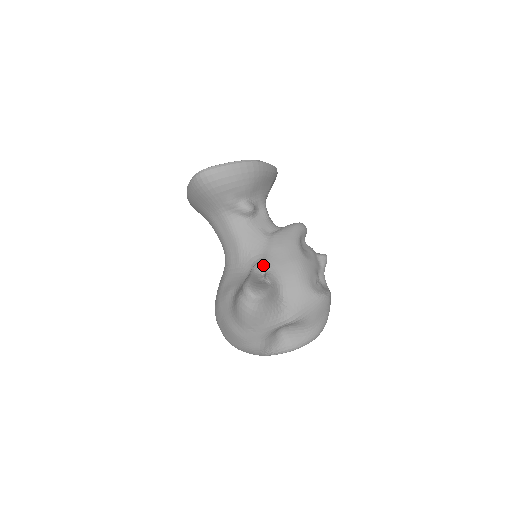
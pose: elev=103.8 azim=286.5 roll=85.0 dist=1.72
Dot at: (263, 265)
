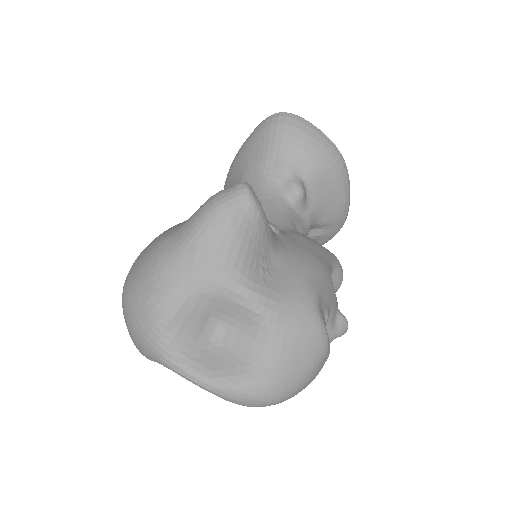
Dot at: (273, 225)
